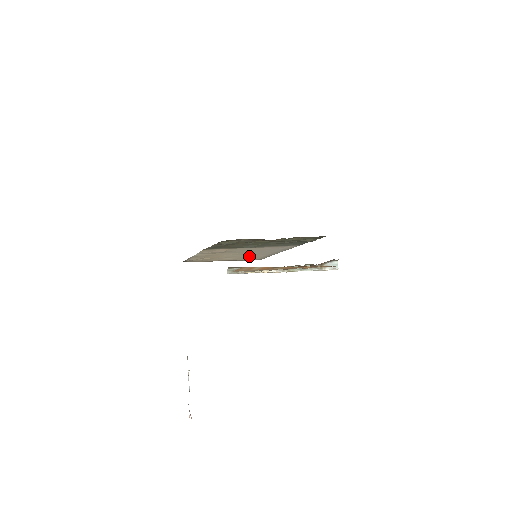
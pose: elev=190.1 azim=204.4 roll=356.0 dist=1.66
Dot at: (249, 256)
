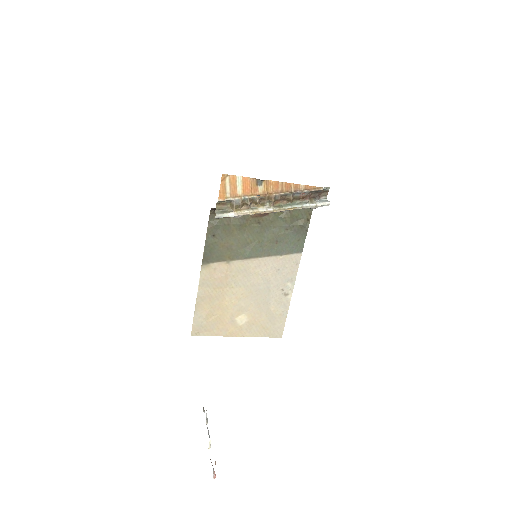
Dot at: (262, 310)
